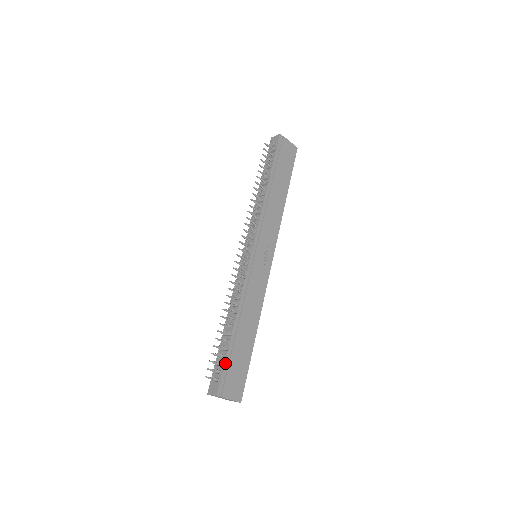
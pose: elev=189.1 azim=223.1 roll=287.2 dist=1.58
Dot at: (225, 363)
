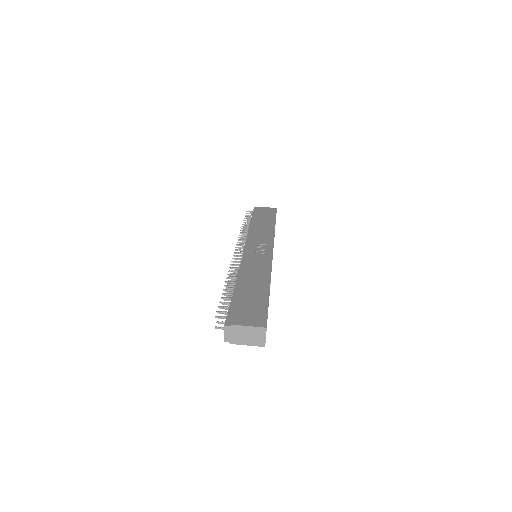
Dot at: (231, 305)
